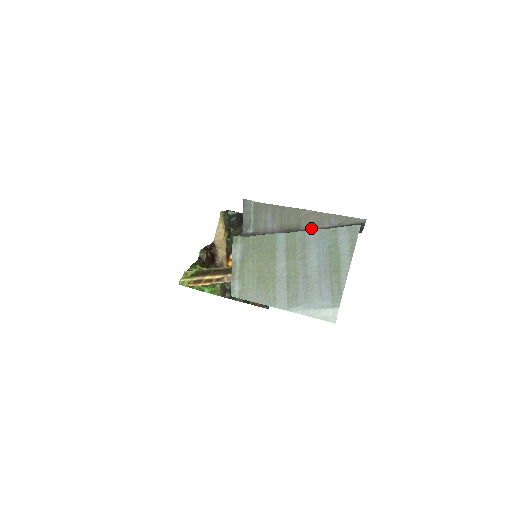
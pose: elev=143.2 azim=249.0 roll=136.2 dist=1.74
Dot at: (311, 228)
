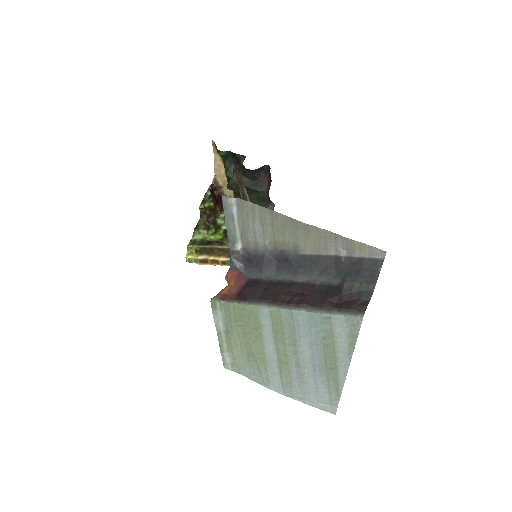
Dot at: (312, 254)
